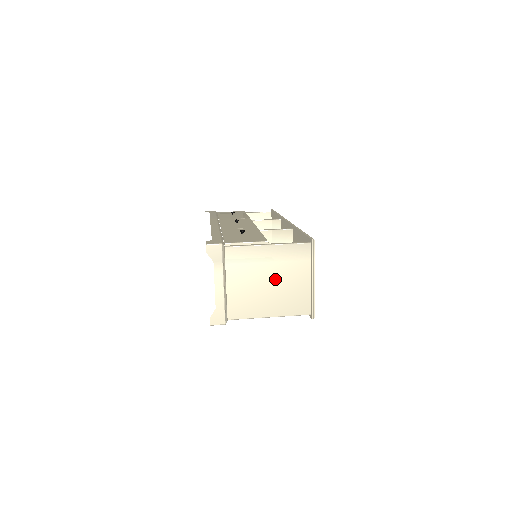
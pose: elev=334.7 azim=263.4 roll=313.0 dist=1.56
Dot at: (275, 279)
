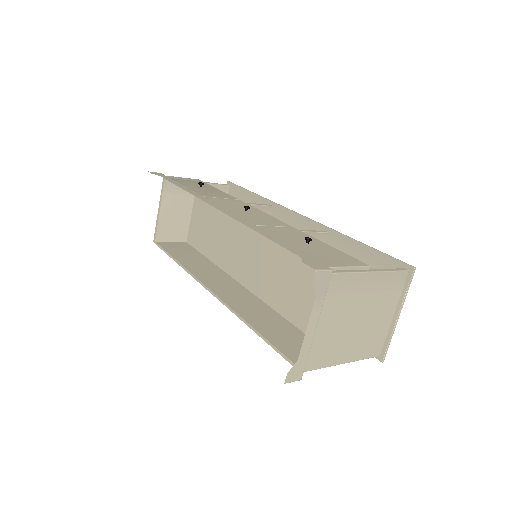
Dot at: (364, 316)
